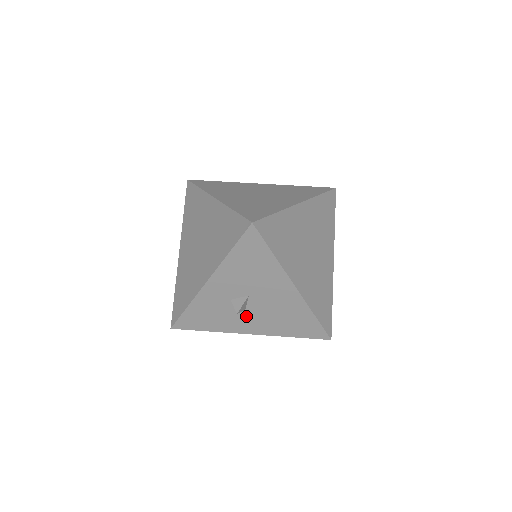
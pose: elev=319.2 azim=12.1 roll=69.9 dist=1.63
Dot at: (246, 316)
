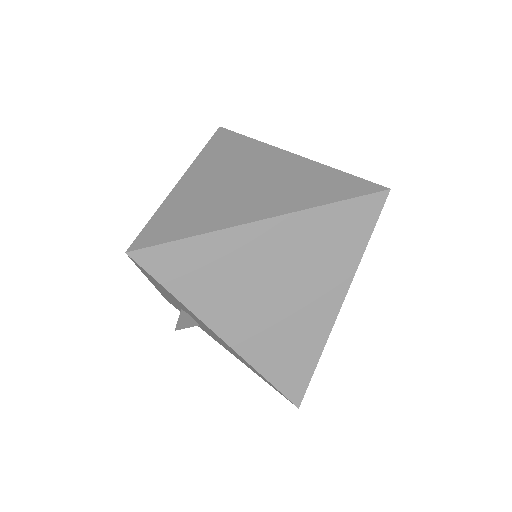
Dot at: occluded
